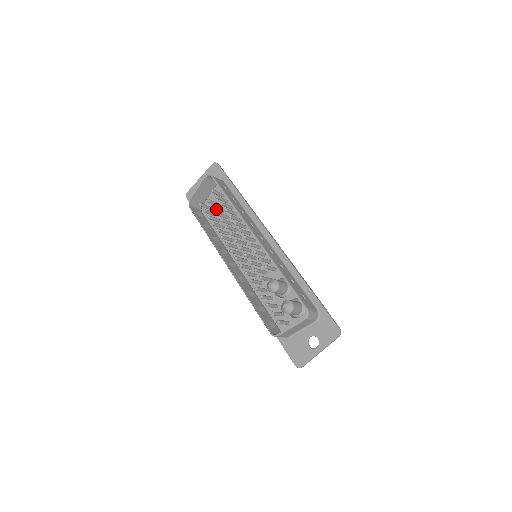
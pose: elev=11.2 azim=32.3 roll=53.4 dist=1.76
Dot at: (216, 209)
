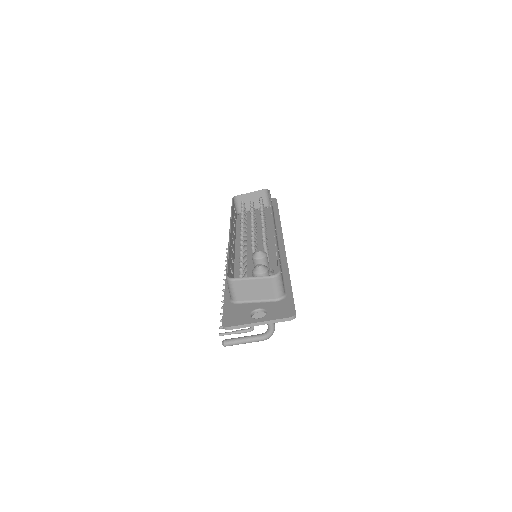
Dot at: occluded
